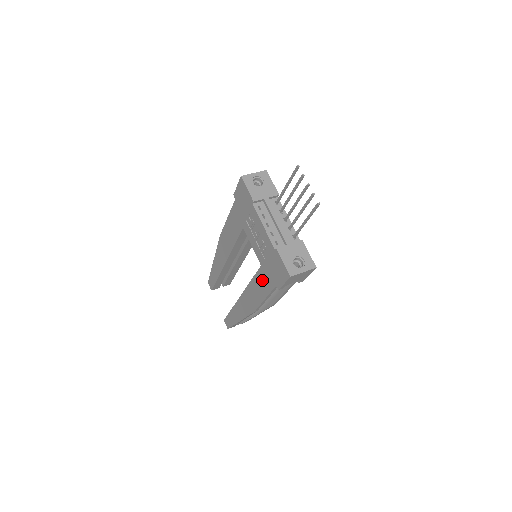
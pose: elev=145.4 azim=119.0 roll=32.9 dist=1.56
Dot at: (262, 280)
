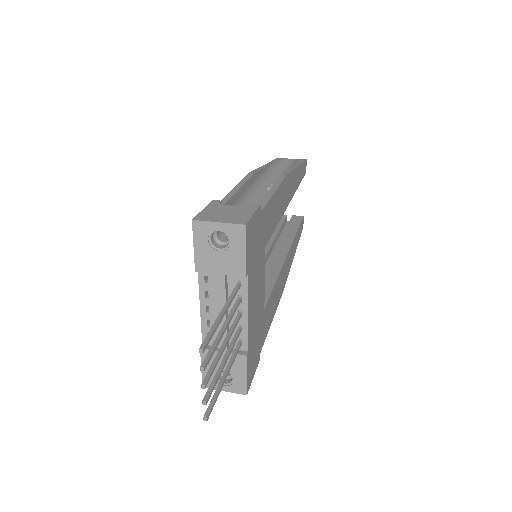
Dot at: occluded
